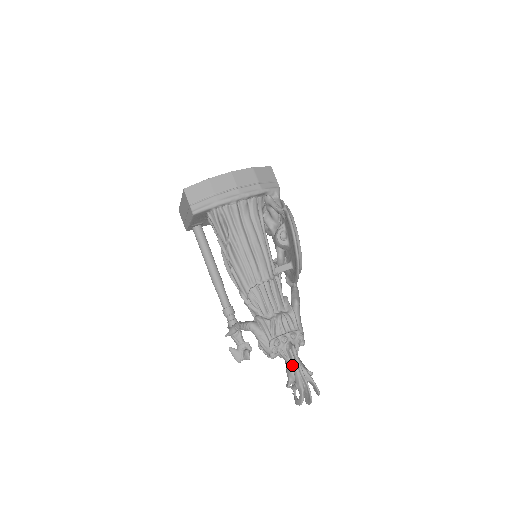
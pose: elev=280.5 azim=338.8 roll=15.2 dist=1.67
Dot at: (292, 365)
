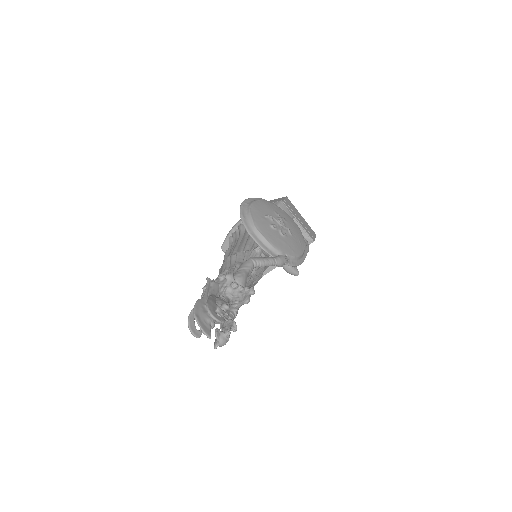
Dot at: occluded
